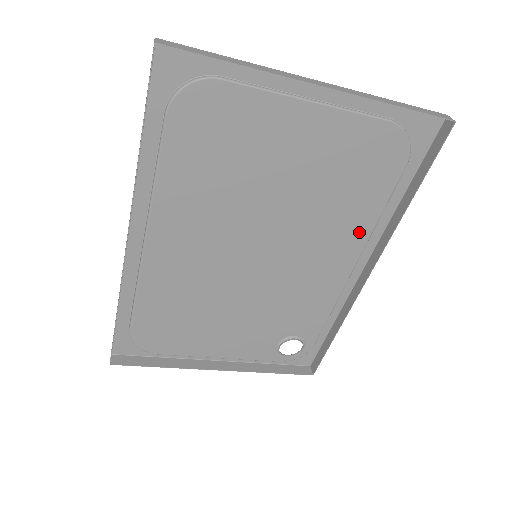
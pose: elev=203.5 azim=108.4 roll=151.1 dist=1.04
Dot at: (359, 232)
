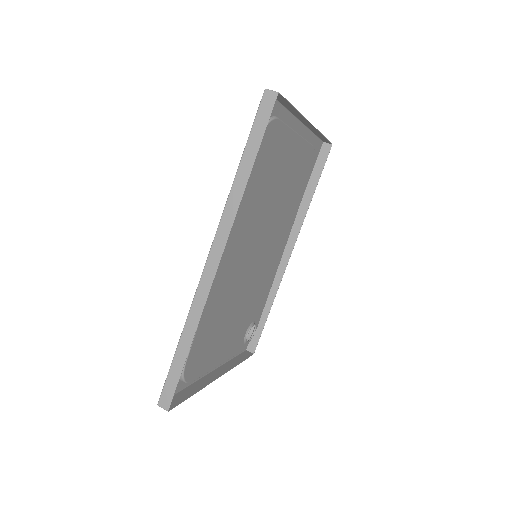
Dot at: (290, 224)
